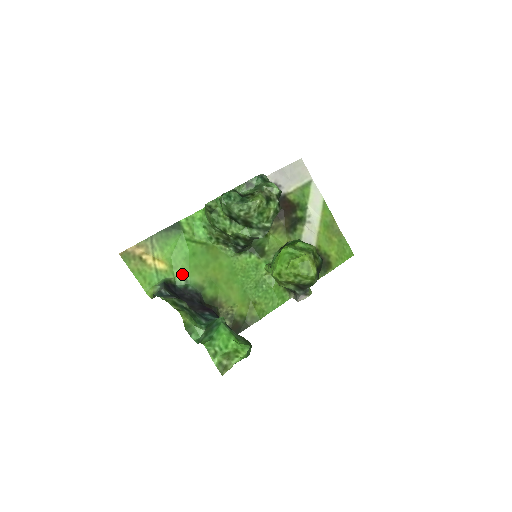
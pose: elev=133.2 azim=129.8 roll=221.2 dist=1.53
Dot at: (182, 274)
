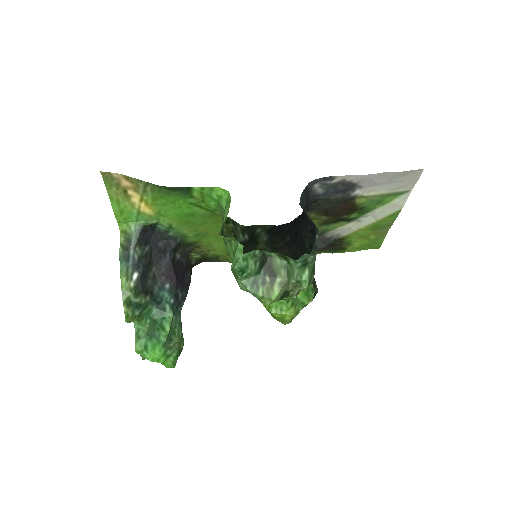
Dot at: (168, 222)
